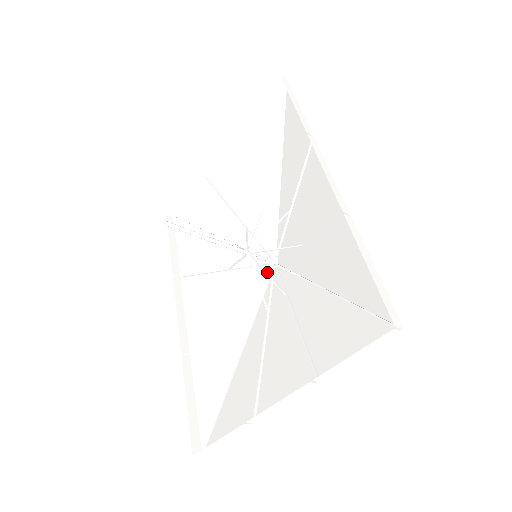
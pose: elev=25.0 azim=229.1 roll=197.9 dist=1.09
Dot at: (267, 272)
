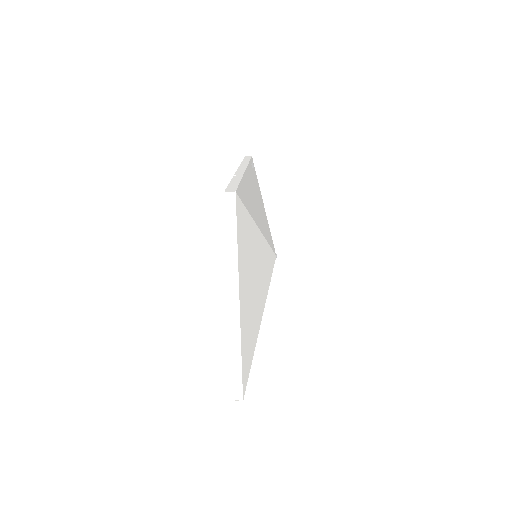
Dot at: occluded
